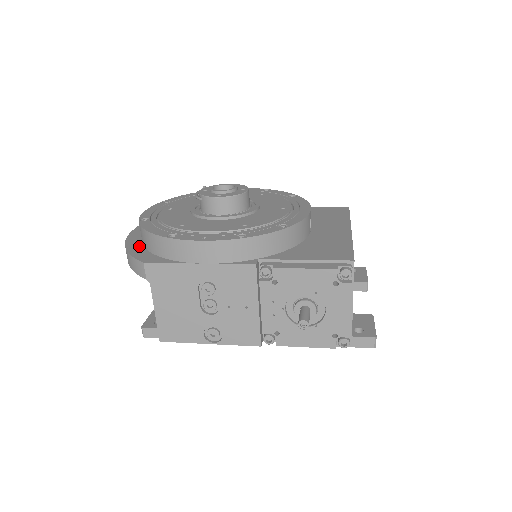
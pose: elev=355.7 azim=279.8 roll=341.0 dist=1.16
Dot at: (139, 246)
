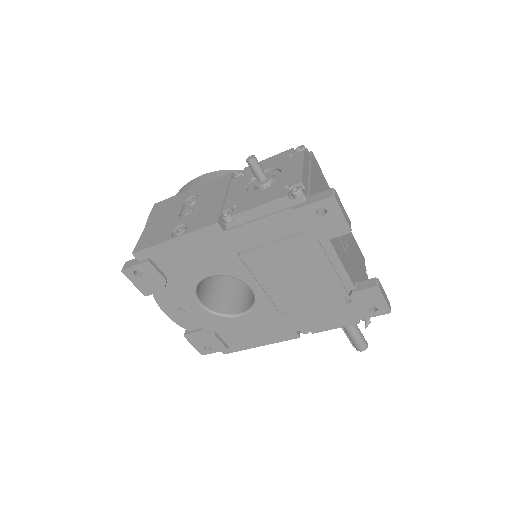
Dot at: occluded
